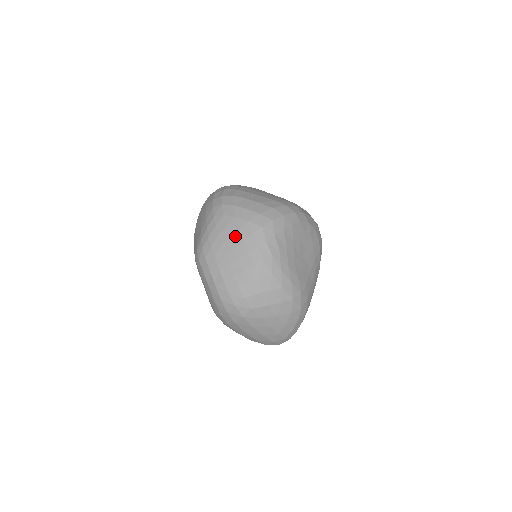
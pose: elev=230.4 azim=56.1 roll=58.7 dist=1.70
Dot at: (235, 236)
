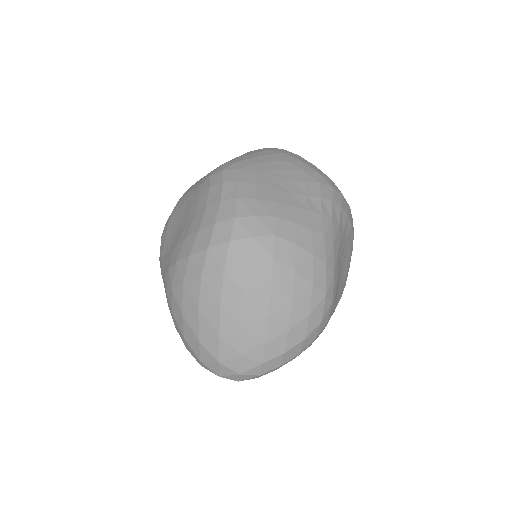
Dot at: (295, 172)
